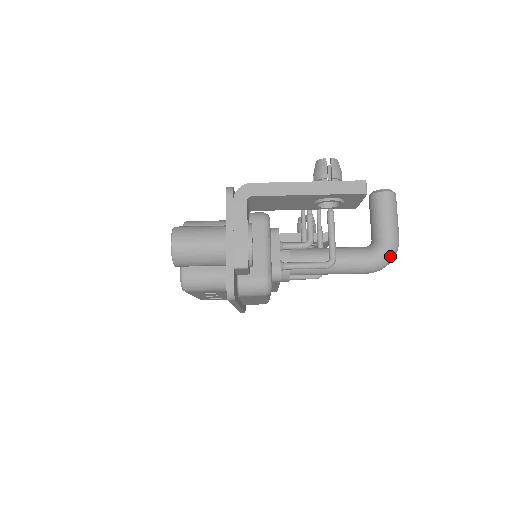
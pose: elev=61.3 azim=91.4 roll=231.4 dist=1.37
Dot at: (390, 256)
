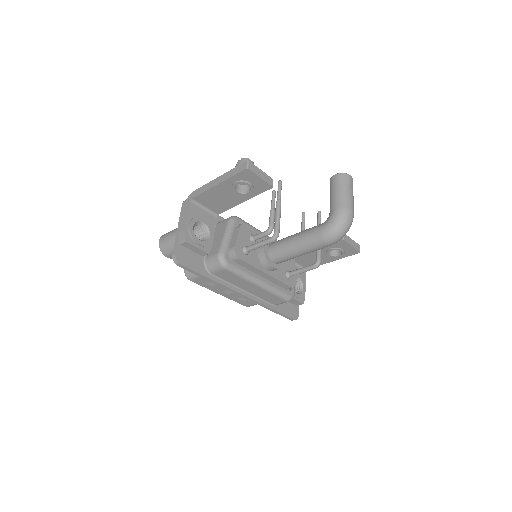
Dot at: (337, 223)
